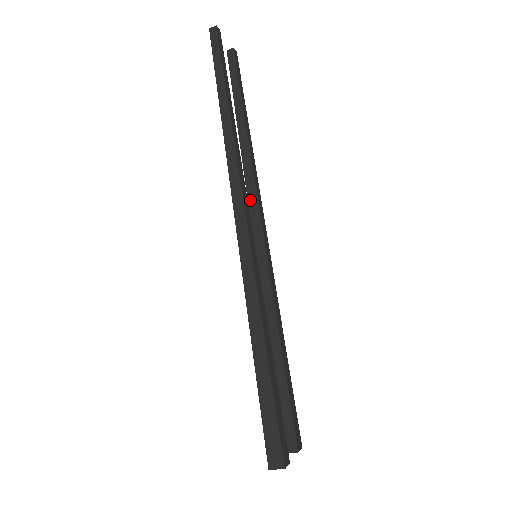
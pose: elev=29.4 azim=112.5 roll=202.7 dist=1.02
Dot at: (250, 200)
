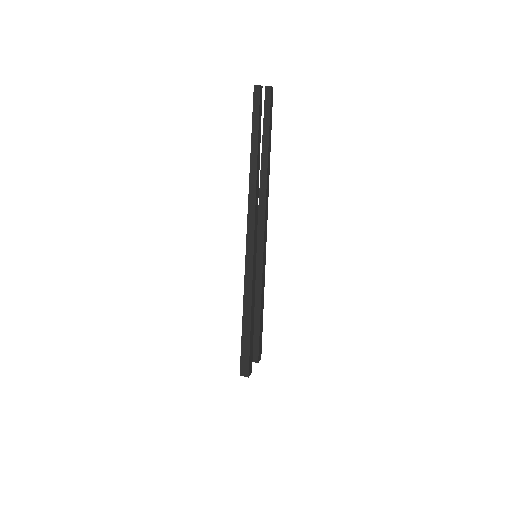
Dot at: (260, 213)
